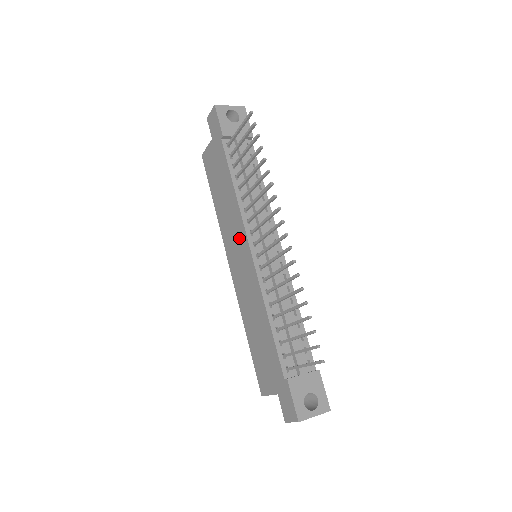
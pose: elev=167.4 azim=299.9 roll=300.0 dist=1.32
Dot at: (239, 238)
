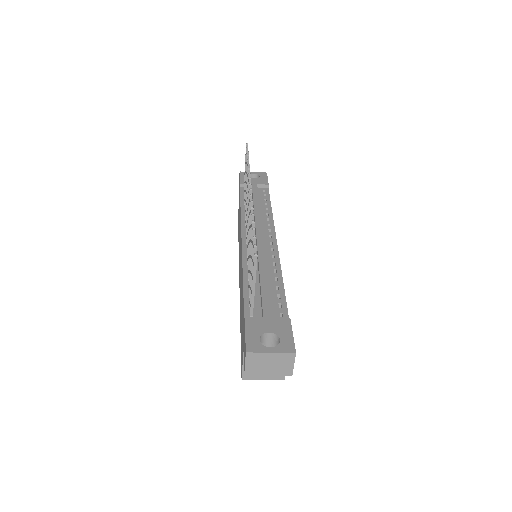
Dot at: (240, 242)
